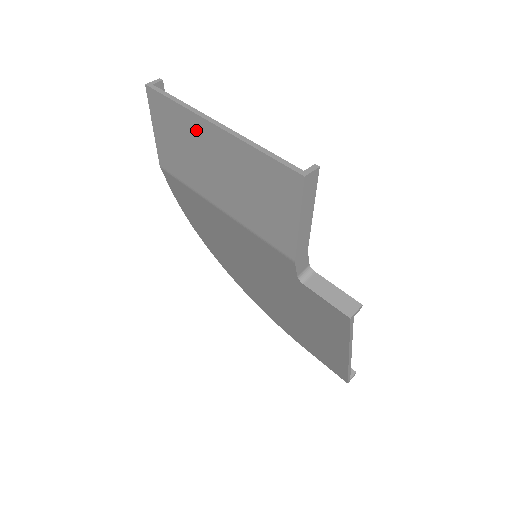
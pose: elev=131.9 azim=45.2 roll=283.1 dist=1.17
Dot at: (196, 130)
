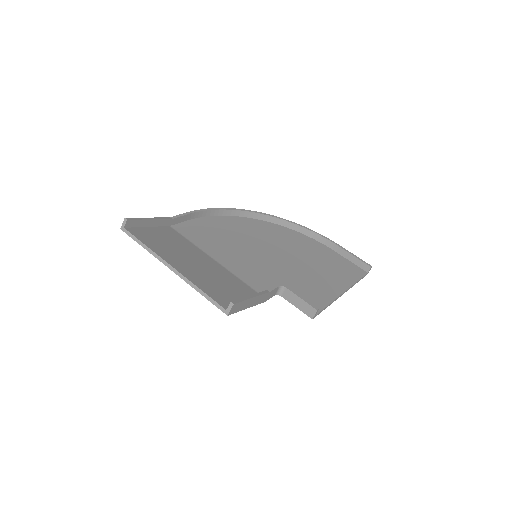
Dot at: occluded
